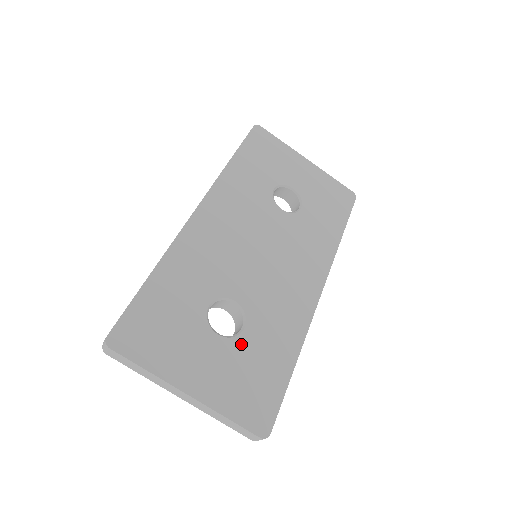
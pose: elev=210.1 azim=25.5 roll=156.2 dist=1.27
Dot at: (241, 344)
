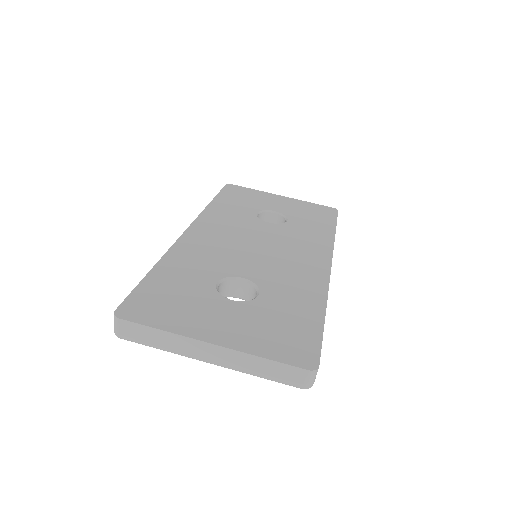
Dot at: (259, 304)
